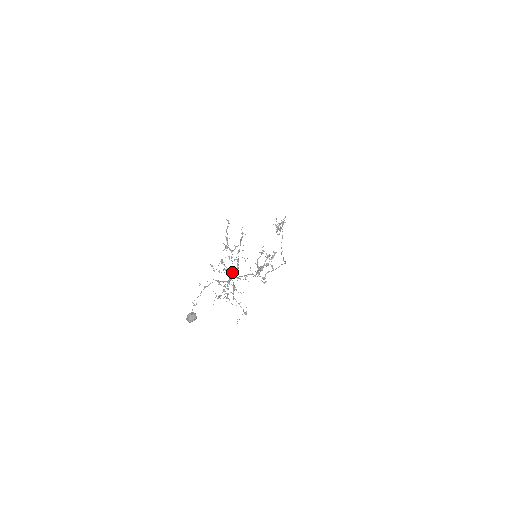
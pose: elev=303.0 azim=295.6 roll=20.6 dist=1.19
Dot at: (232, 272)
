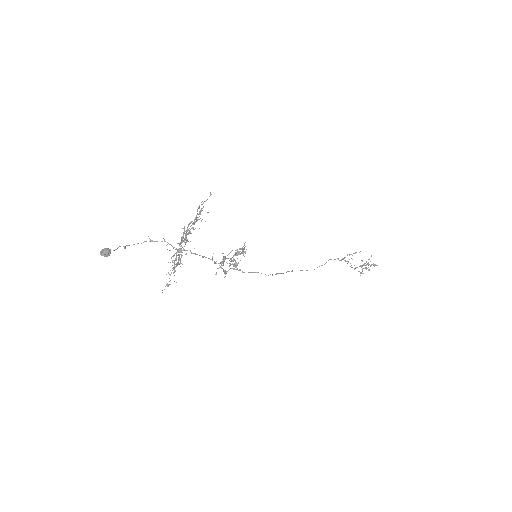
Dot at: (181, 241)
